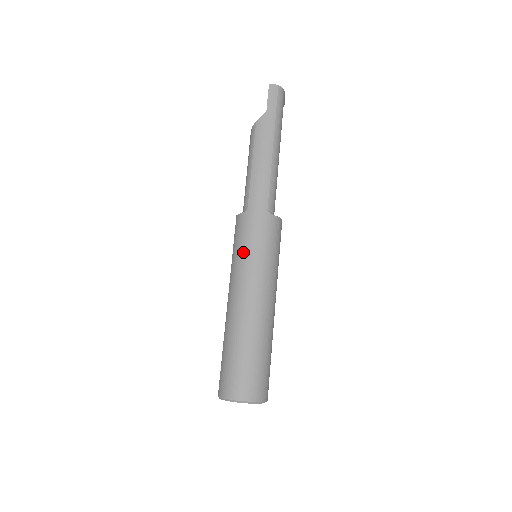
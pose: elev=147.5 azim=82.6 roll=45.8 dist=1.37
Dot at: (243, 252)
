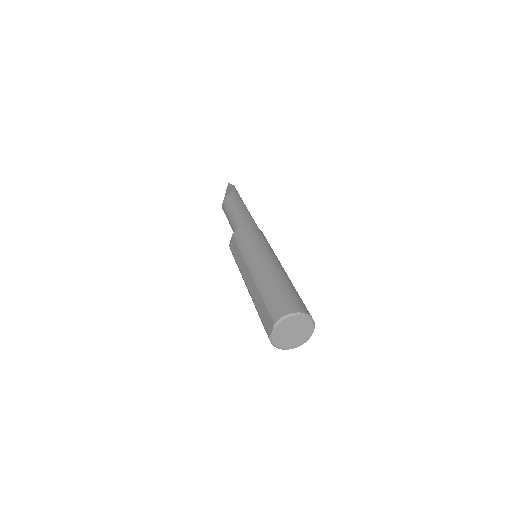
Dot at: (252, 242)
